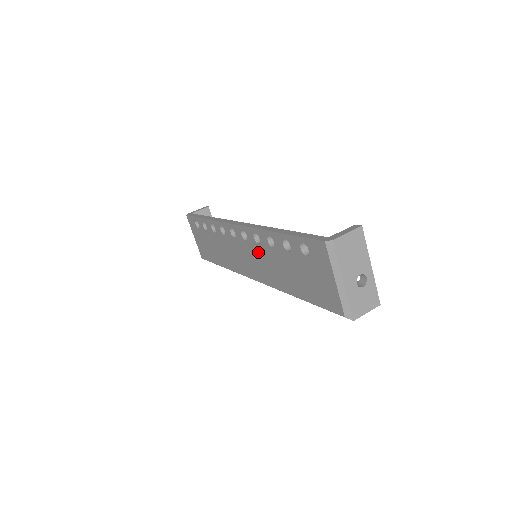
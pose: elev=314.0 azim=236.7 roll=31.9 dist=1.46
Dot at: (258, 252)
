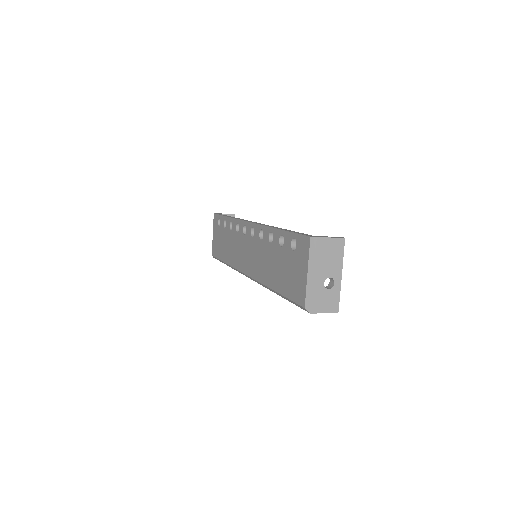
Dot at: (258, 248)
